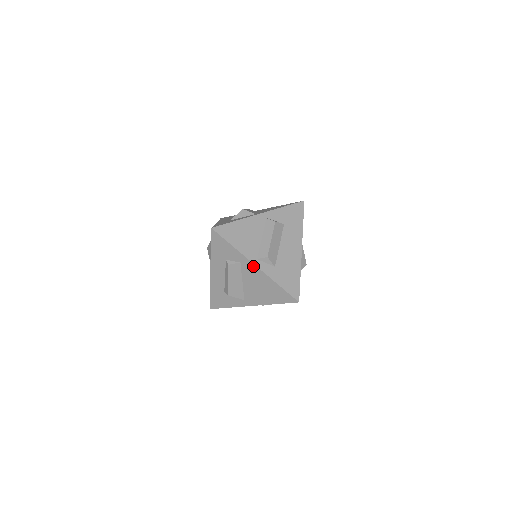
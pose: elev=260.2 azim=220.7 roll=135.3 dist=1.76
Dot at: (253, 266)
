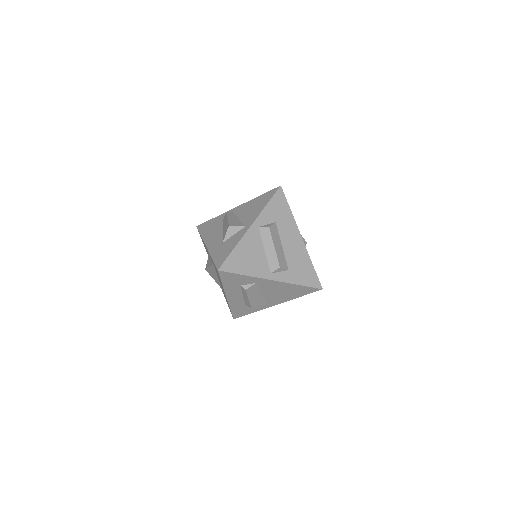
Dot at: (270, 281)
